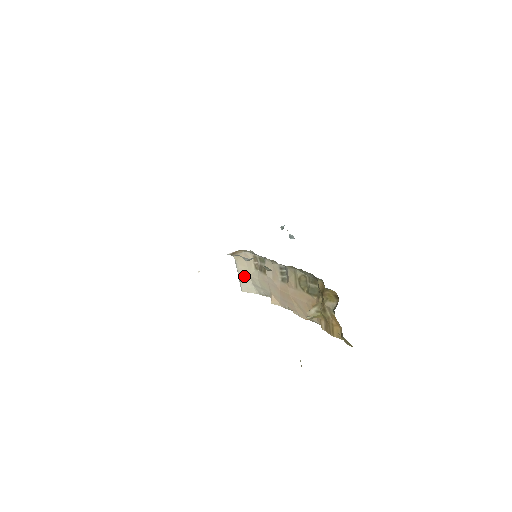
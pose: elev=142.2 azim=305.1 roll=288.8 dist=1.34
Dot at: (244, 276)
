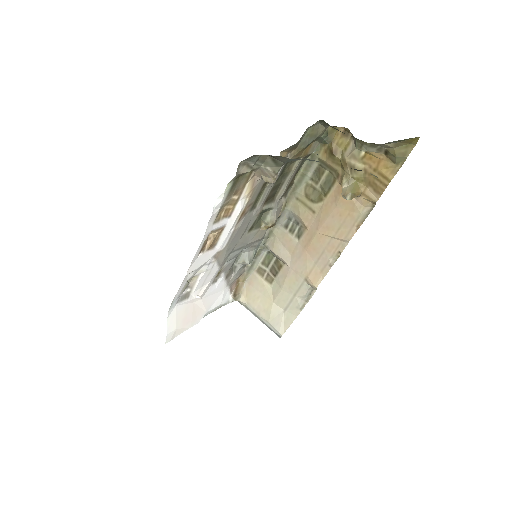
Dot at: (268, 311)
